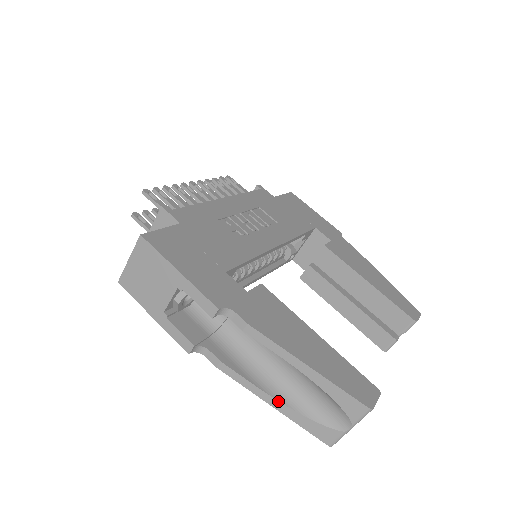
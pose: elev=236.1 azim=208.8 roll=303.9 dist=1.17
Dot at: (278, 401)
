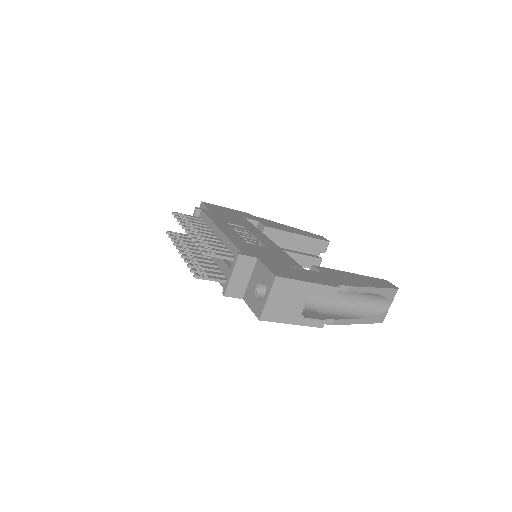
Dot at: (362, 318)
